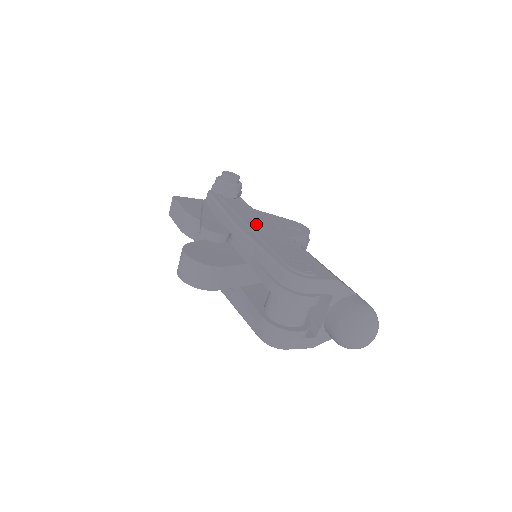
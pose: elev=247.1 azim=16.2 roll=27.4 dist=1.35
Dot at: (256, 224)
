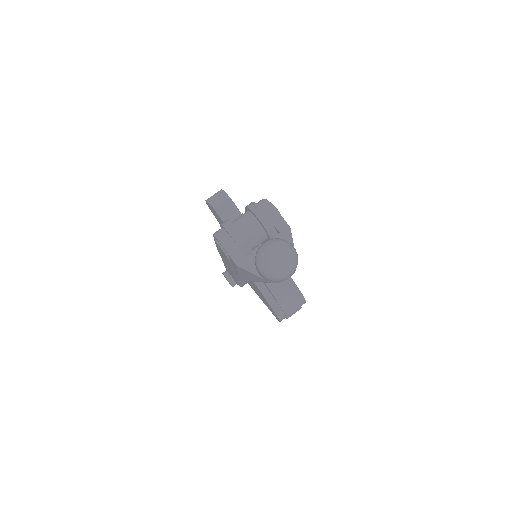
Dot at: occluded
